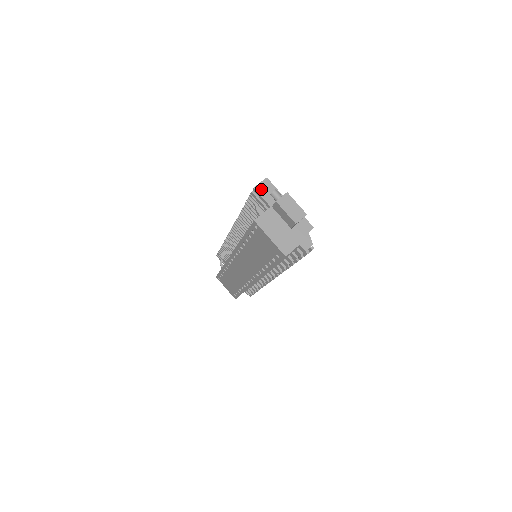
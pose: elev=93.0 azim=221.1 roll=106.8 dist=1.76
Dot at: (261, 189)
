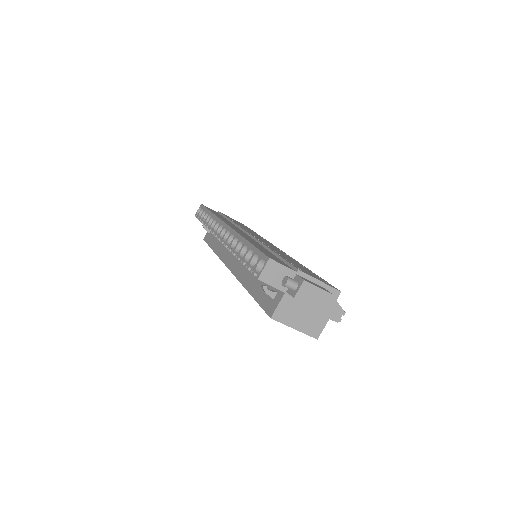
Dot at: (267, 277)
